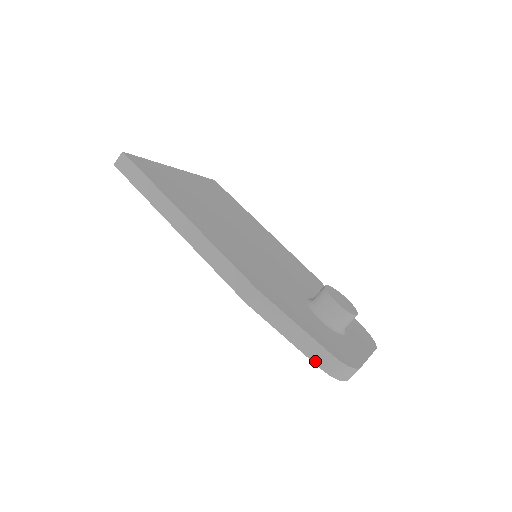
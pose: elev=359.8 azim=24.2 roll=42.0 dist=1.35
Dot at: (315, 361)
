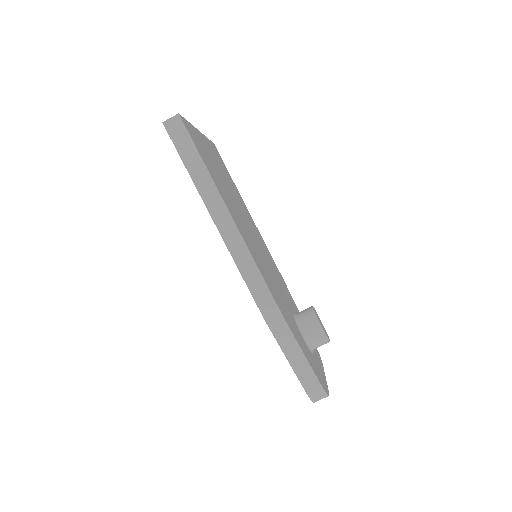
Dot at: (304, 385)
